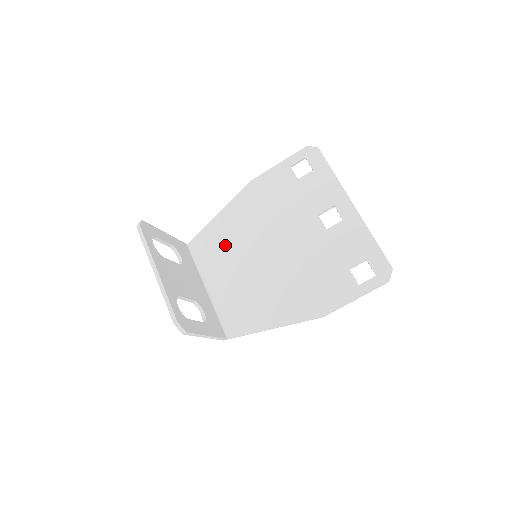
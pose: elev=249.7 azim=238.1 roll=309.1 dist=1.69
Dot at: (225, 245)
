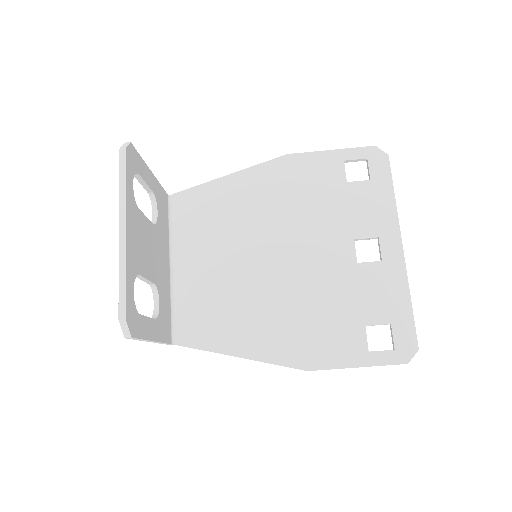
Dot at: (219, 221)
